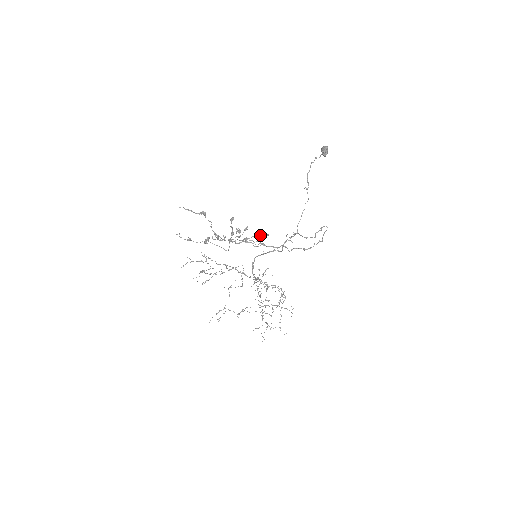
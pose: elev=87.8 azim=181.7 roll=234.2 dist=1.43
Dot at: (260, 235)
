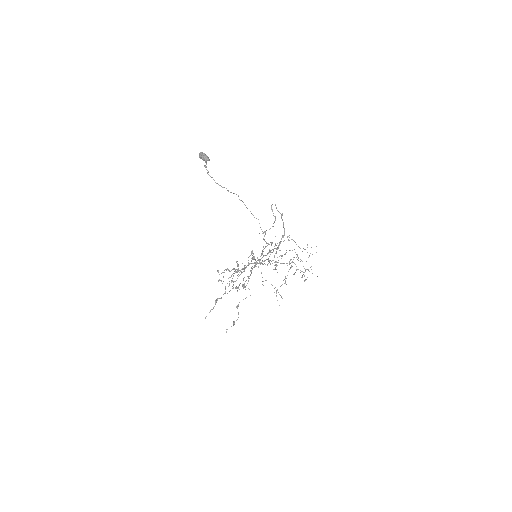
Dot at: (255, 266)
